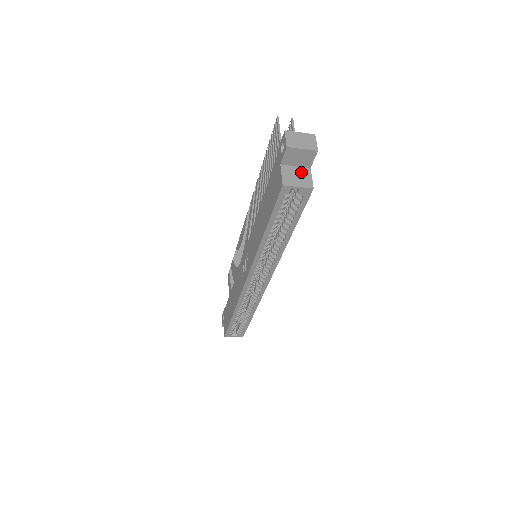
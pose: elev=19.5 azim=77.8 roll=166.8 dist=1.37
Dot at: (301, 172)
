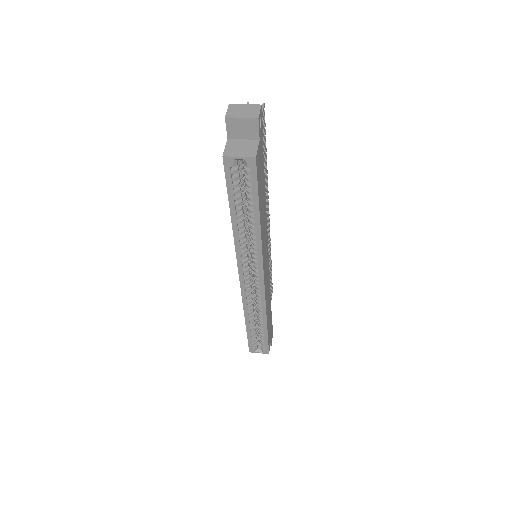
Dot at: (247, 144)
